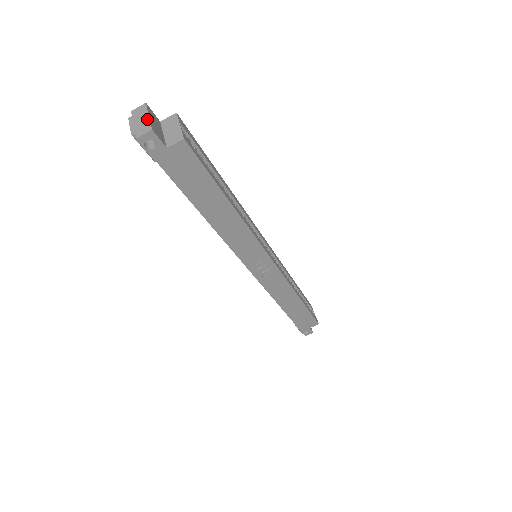
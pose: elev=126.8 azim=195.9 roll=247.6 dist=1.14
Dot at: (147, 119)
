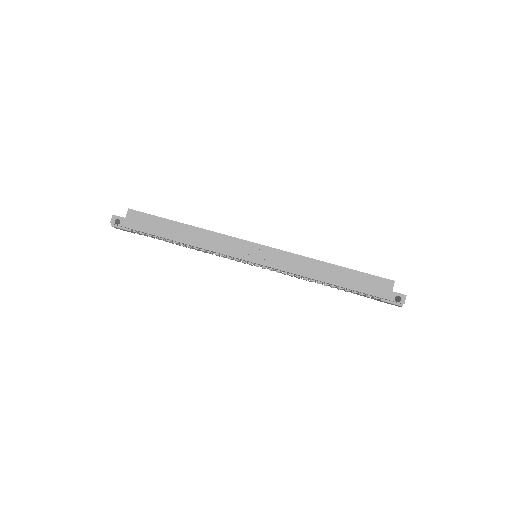
Dot at: occluded
